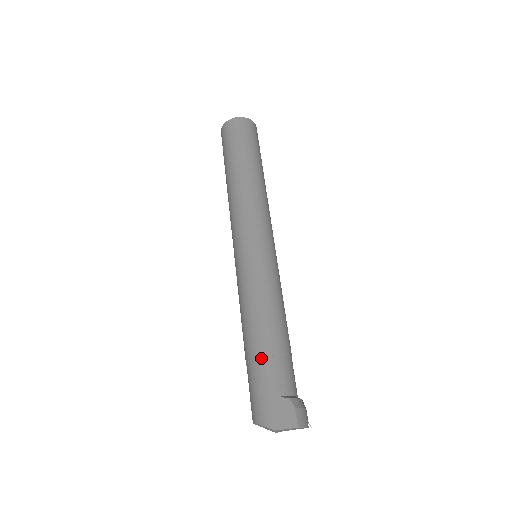
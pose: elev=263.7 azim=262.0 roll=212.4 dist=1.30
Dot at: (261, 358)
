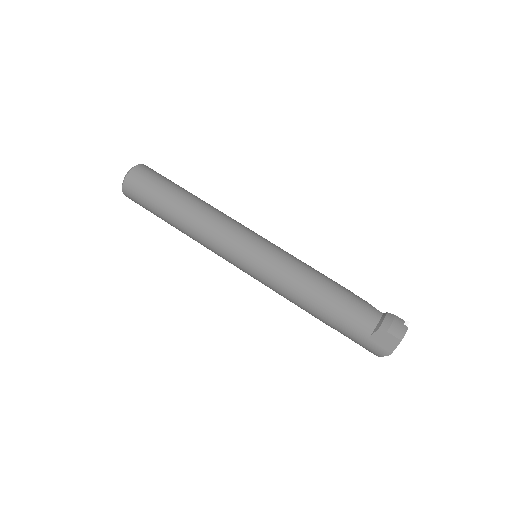
Dot at: (336, 323)
